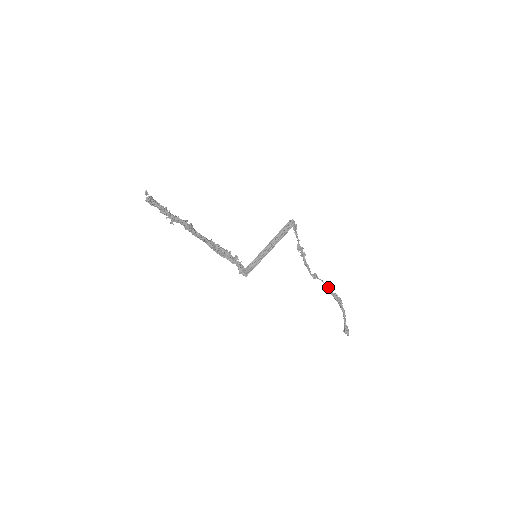
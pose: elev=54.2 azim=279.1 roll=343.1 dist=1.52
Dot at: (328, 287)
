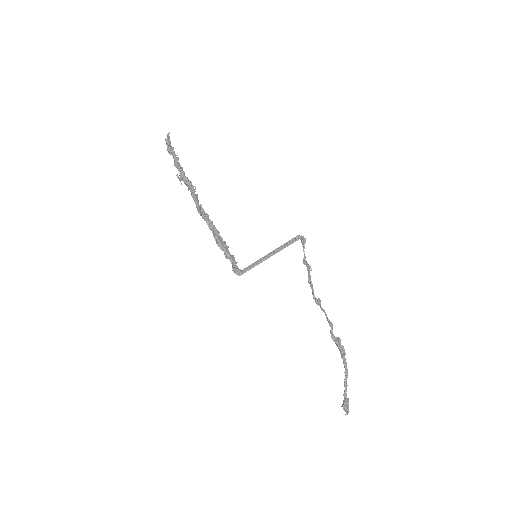
Dot at: (331, 323)
